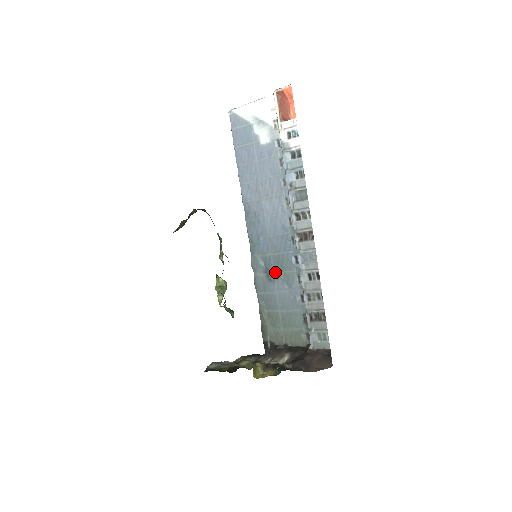
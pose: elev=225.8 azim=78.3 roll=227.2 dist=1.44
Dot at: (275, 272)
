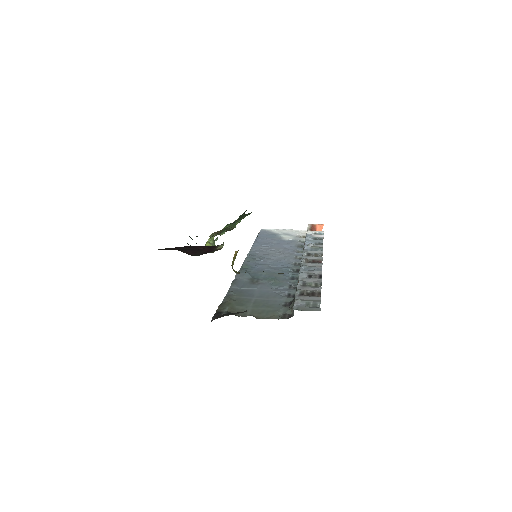
Dot at: (263, 280)
